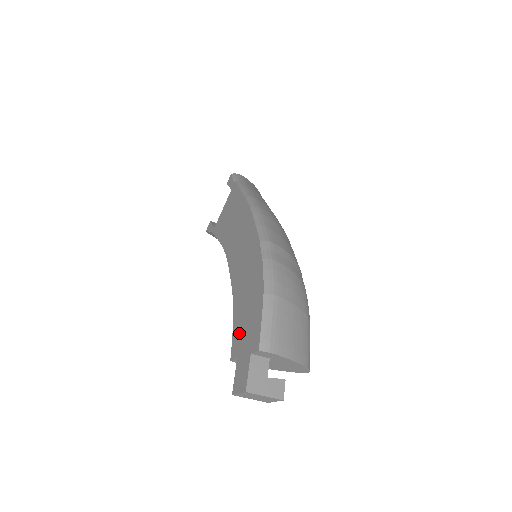
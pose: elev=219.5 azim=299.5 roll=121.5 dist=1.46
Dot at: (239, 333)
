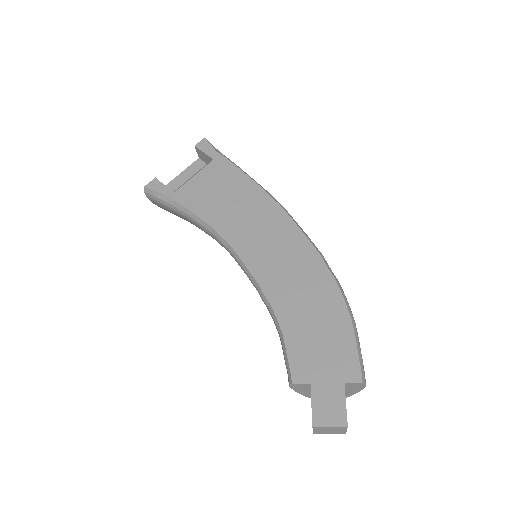
Dot at: (306, 353)
